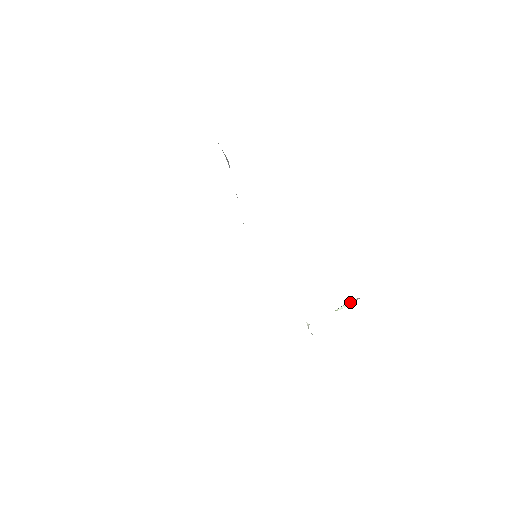
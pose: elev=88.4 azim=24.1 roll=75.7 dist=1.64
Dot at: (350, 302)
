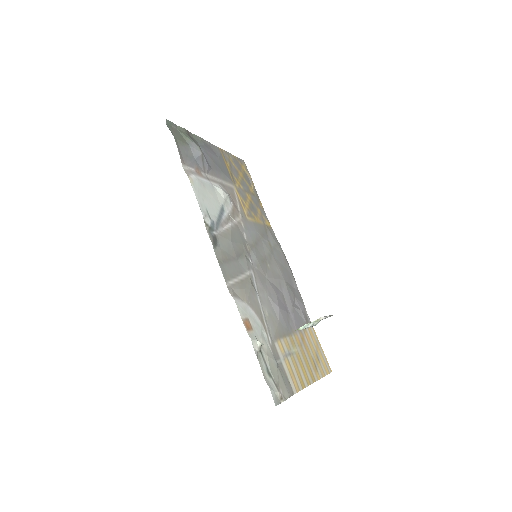
Dot at: (315, 320)
